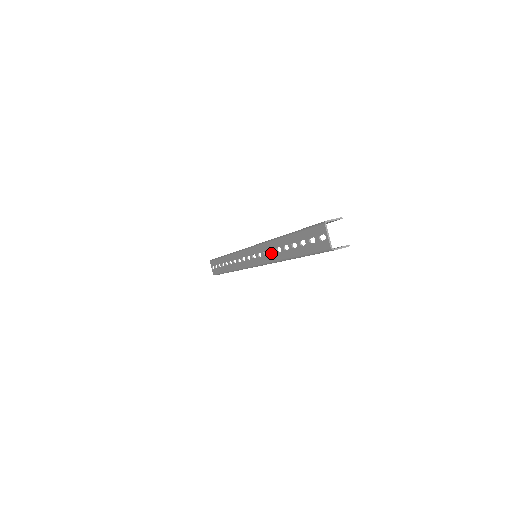
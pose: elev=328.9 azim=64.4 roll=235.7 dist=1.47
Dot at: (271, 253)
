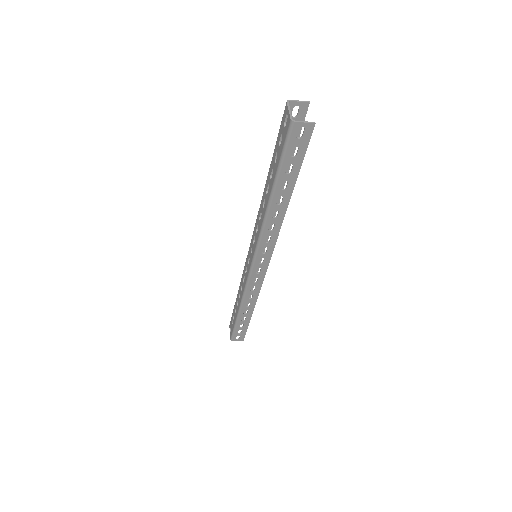
Dot at: (260, 221)
